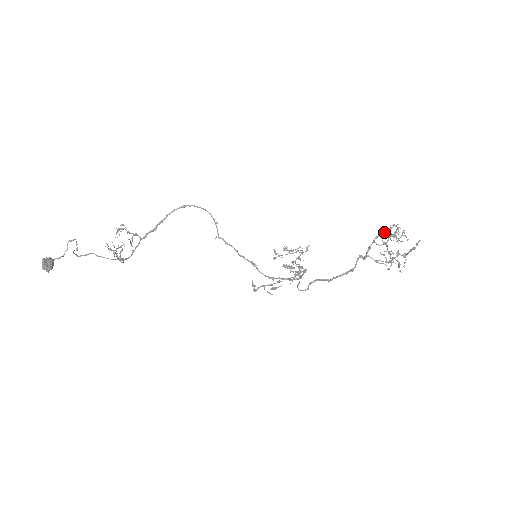
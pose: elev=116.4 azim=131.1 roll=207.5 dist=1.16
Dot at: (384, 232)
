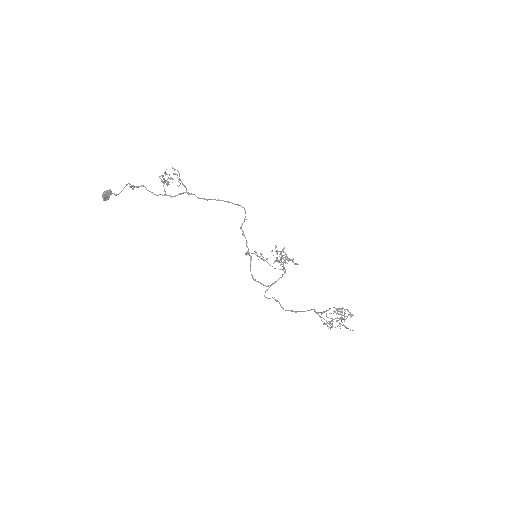
Dot at: (340, 309)
